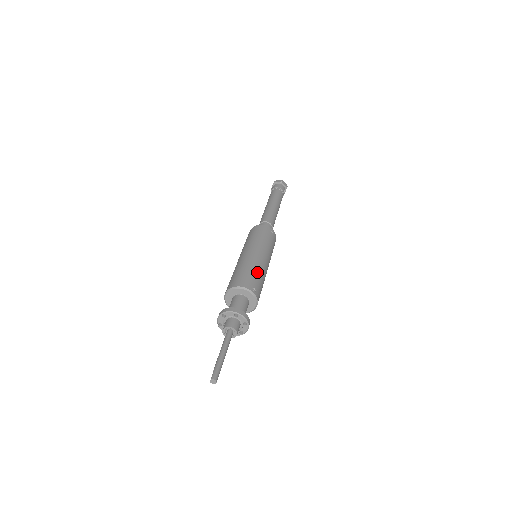
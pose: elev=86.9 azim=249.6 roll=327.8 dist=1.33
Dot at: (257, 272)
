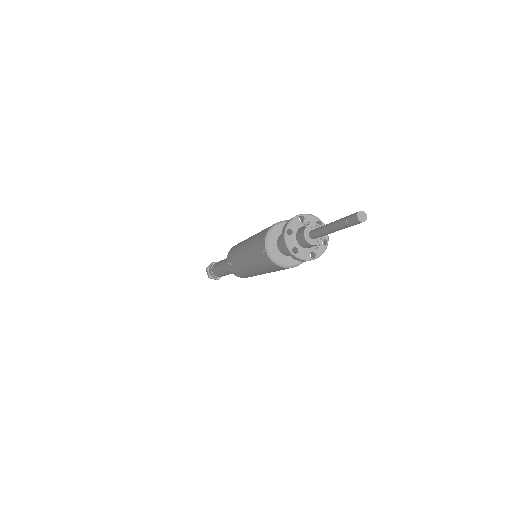
Dot at: occluded
